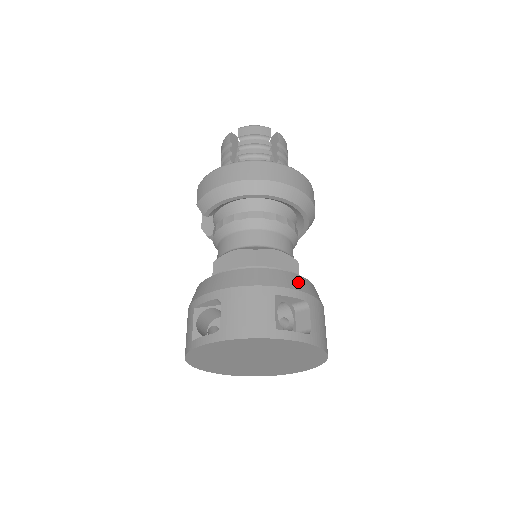
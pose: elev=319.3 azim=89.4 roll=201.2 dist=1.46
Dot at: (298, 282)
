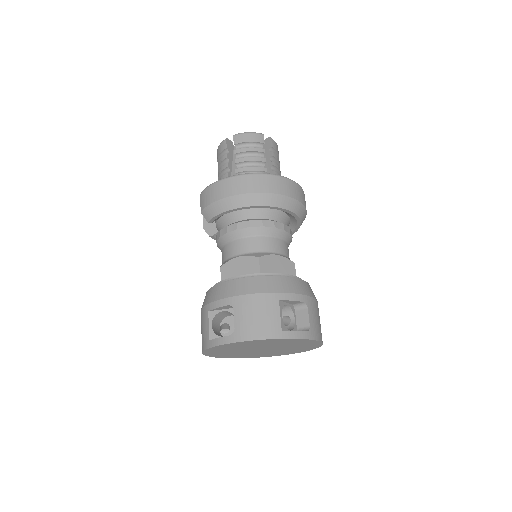
Dot at: (297, 286)
